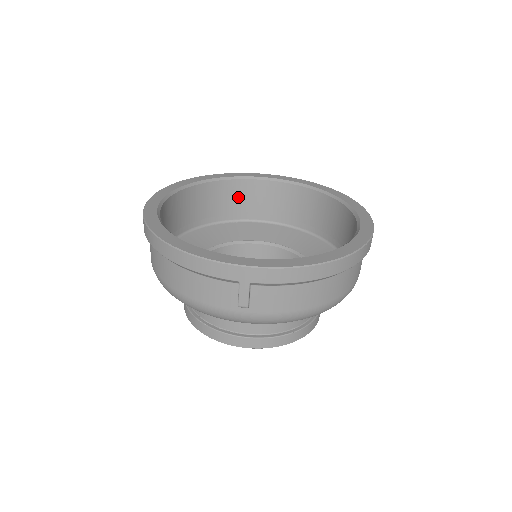
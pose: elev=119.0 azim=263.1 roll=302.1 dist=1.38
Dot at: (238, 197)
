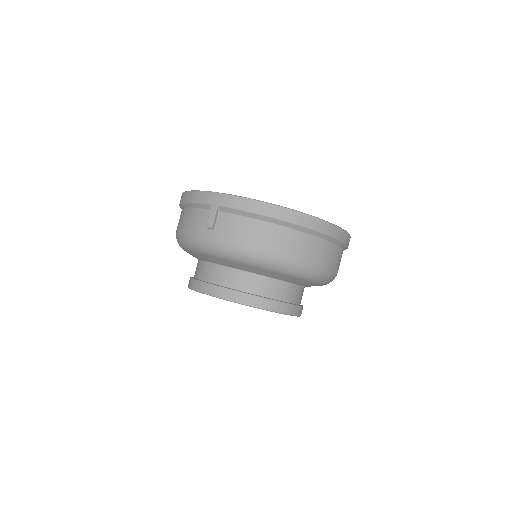
Dot at: occluded
